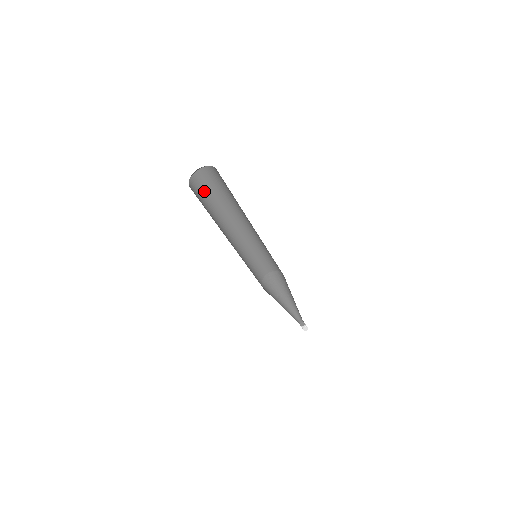
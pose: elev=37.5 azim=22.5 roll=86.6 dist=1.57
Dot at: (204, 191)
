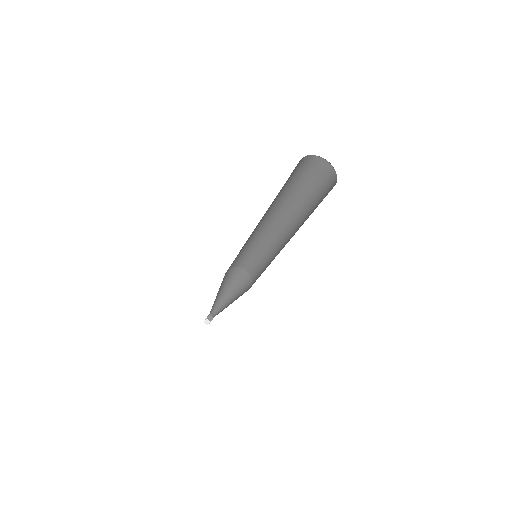
Dot at: (302, 175)
